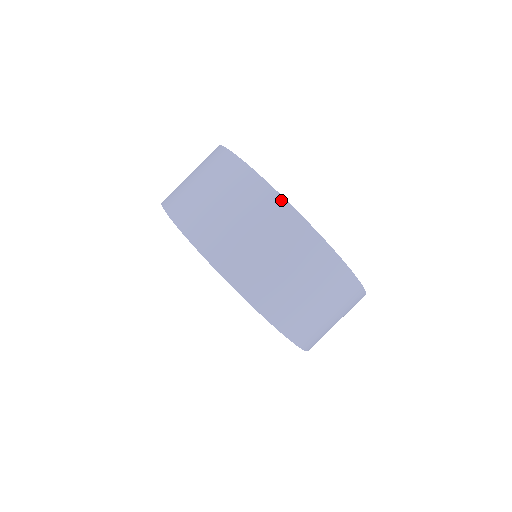
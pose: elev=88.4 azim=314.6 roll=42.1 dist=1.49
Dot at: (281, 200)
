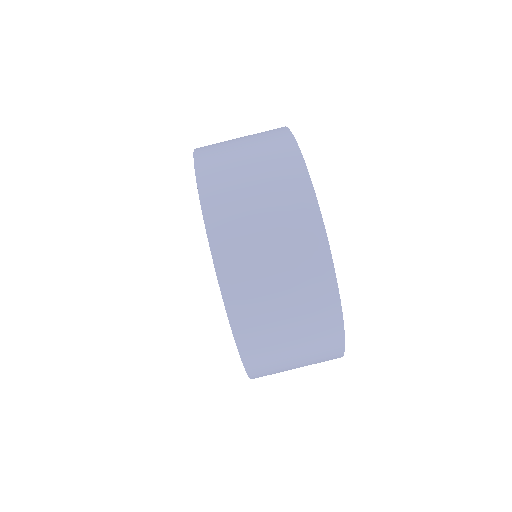
Dot at: (341, 335)
